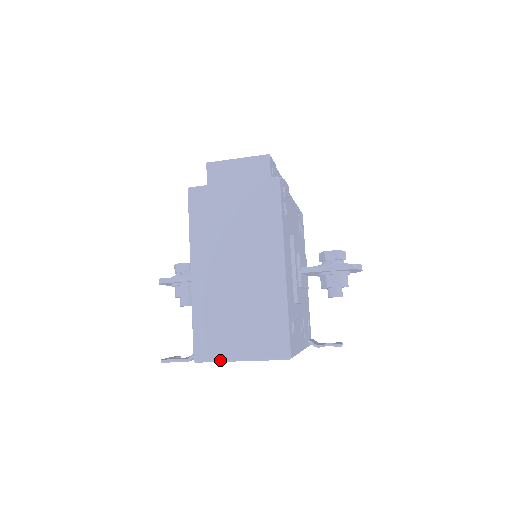
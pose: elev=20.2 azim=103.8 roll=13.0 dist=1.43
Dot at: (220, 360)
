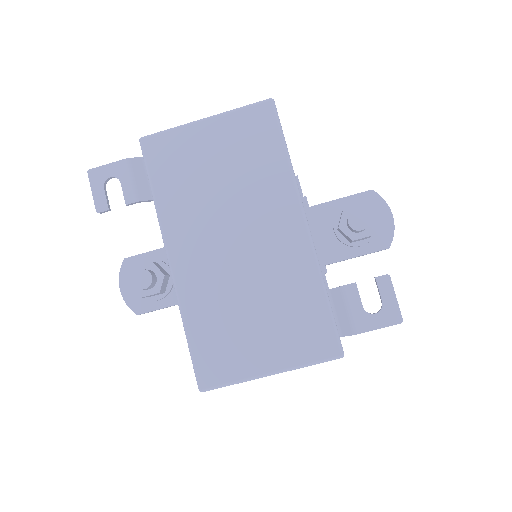
Dot at: (177, 127)
